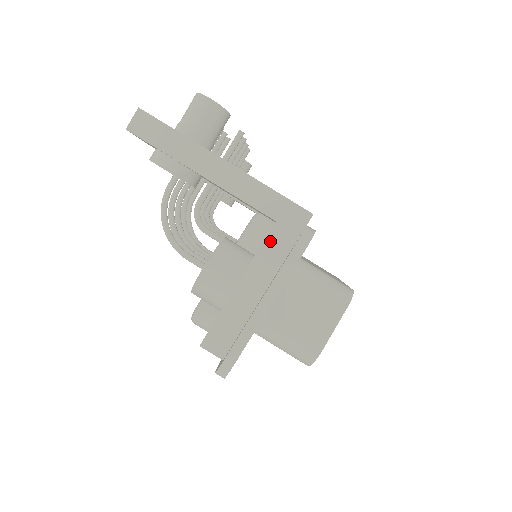
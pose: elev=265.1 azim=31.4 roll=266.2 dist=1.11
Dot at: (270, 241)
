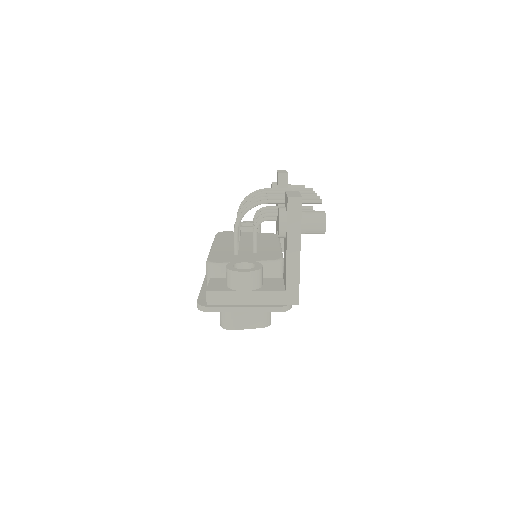
Dot at: (275, 294)
